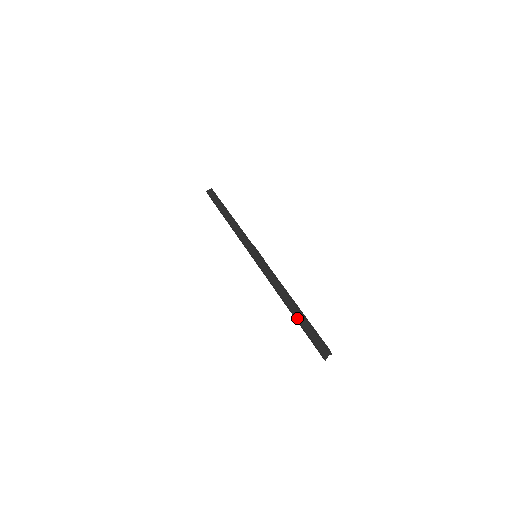
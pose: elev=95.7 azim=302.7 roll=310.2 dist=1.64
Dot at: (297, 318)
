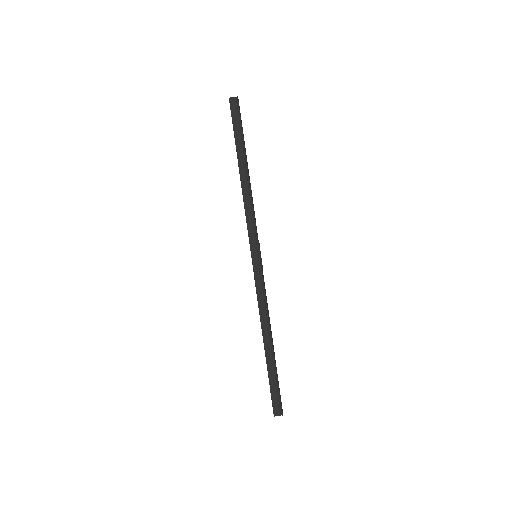
Dot at: (268, 367)
